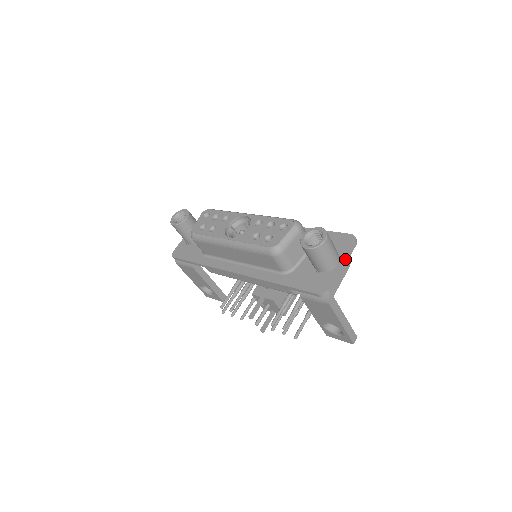
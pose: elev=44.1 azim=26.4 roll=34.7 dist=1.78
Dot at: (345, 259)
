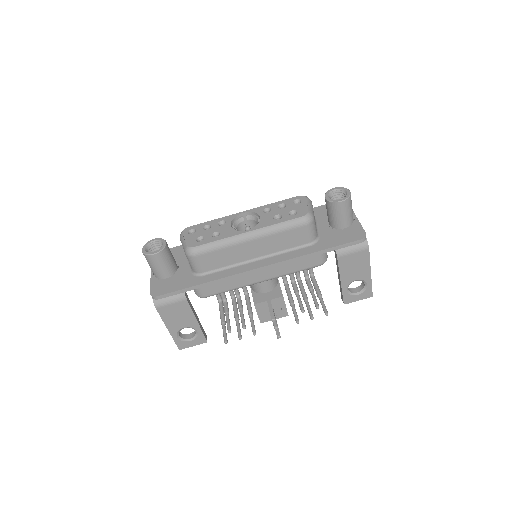
Dot at: (354, 214)
